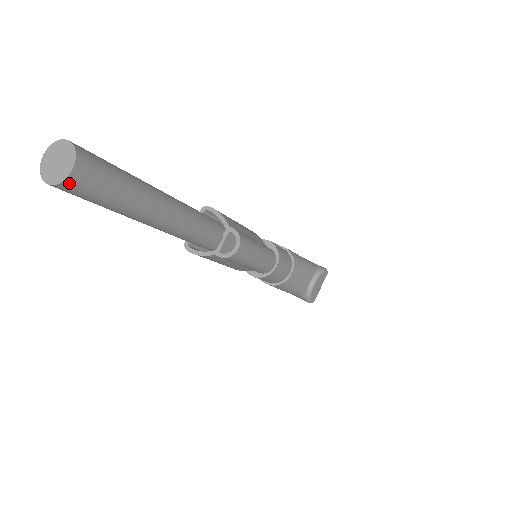
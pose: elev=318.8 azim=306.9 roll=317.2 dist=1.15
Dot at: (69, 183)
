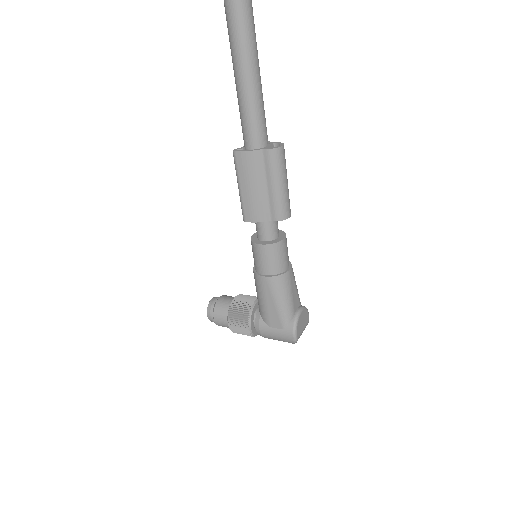
Dot at: out of frame
